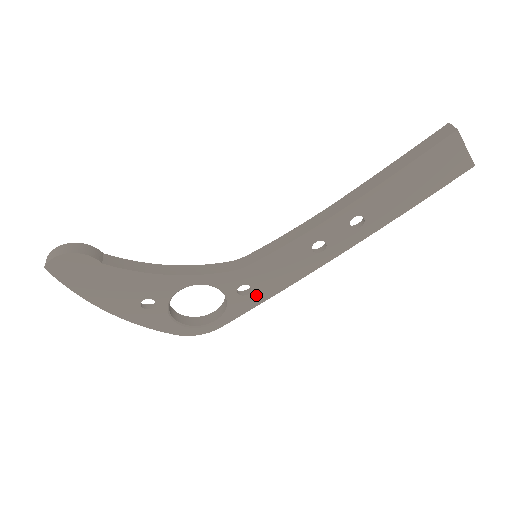
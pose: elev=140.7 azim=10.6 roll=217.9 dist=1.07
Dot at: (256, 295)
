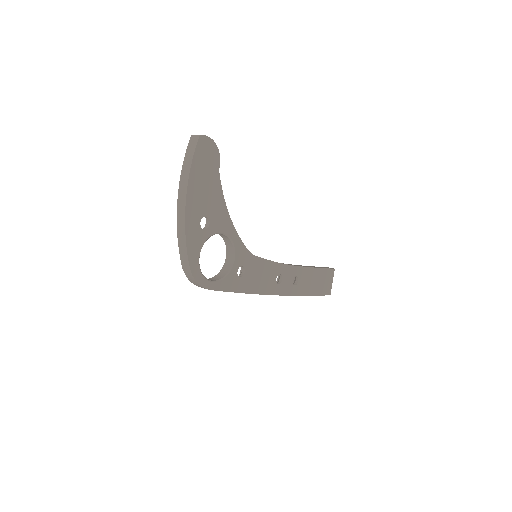
Dot at: (241, 283)
